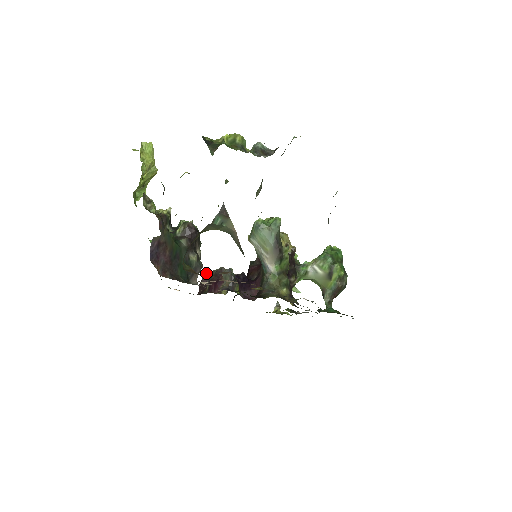
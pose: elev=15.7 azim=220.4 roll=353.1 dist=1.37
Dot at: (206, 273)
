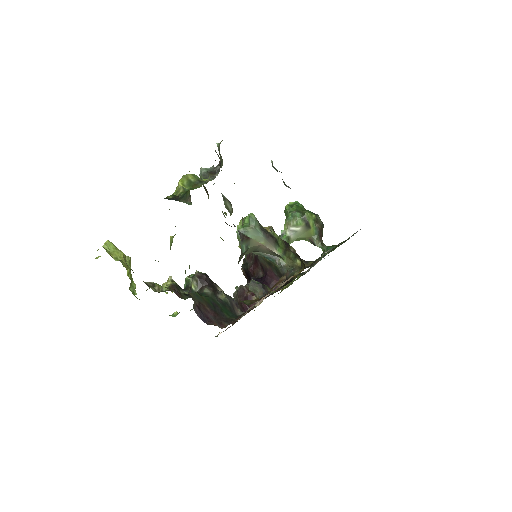
Dot at: (268, 292)
